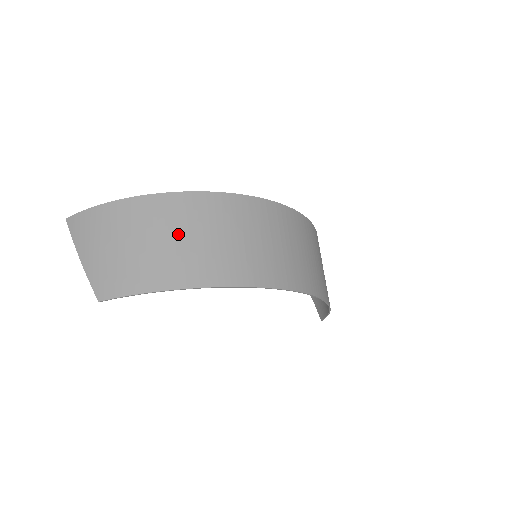
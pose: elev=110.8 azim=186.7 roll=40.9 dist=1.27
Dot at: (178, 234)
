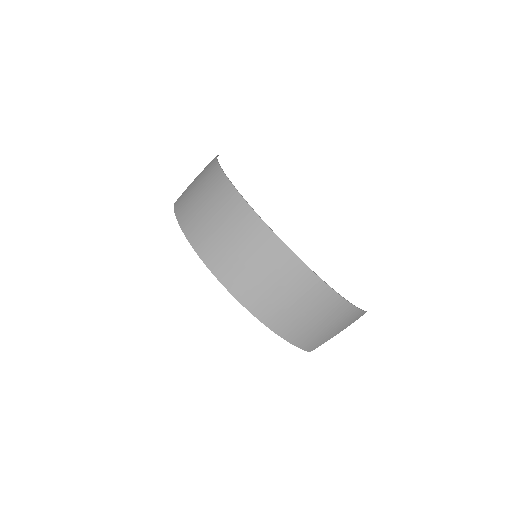
Dot at: (206, 201)
